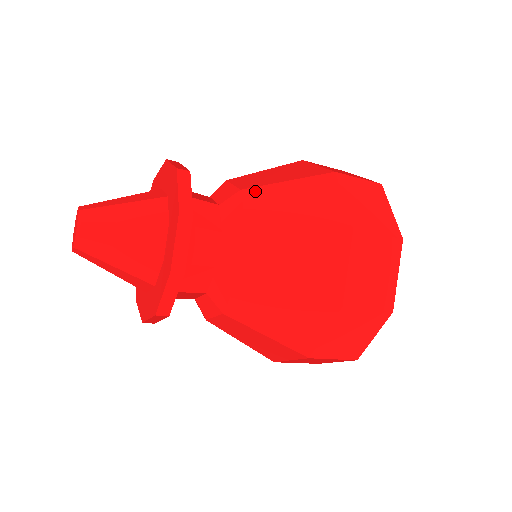
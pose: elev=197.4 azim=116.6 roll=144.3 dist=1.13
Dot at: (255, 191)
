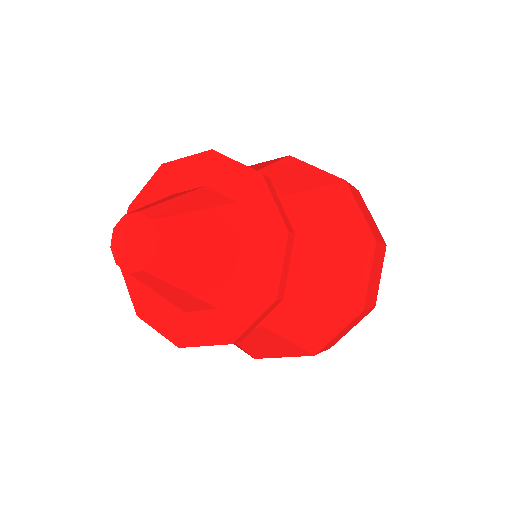
Dot at: (319, 247)
